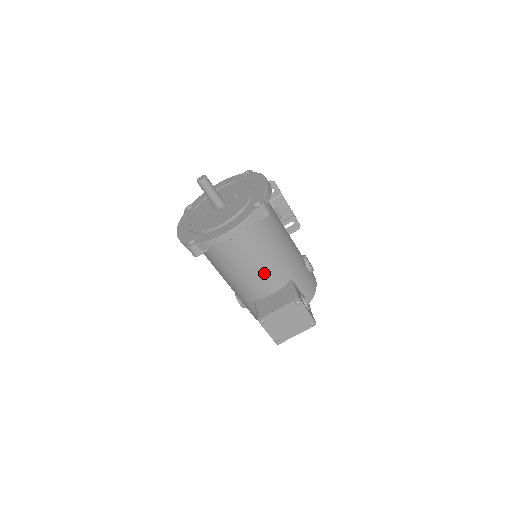
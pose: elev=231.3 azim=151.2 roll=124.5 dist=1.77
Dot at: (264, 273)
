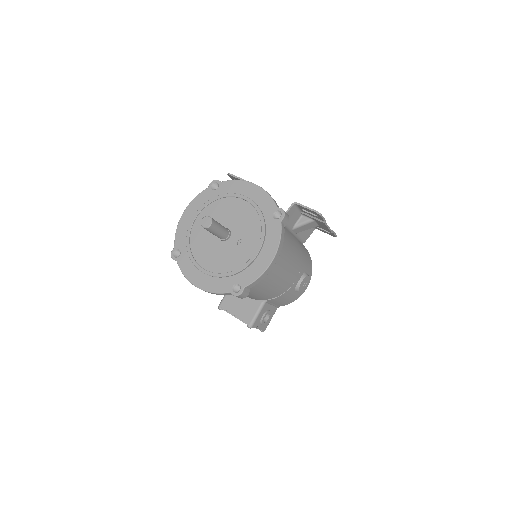
Dot at: occluded
